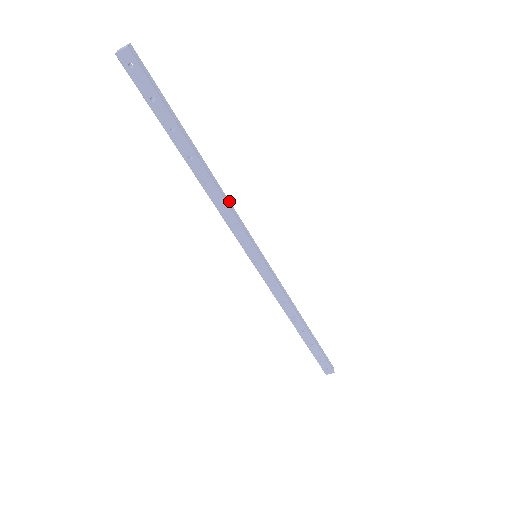
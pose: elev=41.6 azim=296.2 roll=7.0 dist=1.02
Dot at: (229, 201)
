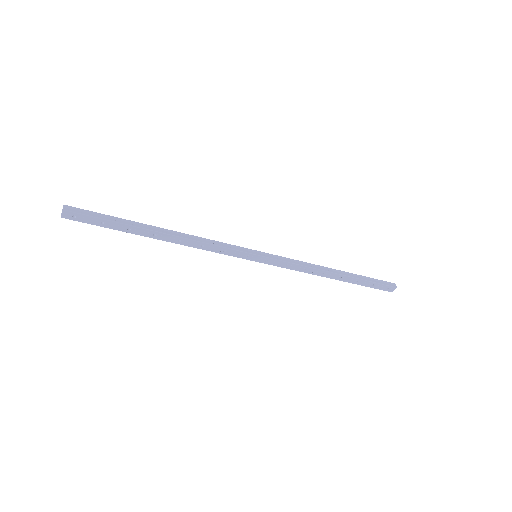
Dot at: (204, 238)
